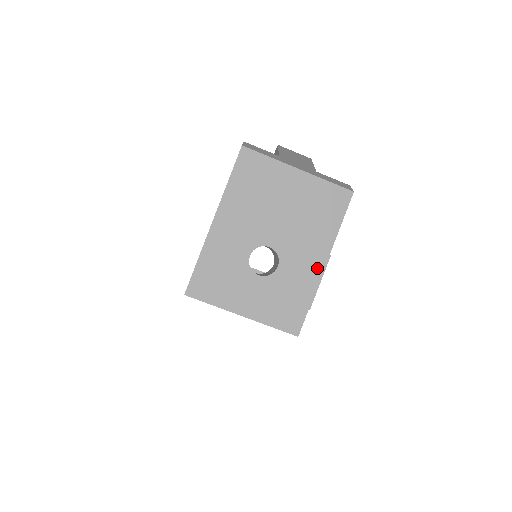
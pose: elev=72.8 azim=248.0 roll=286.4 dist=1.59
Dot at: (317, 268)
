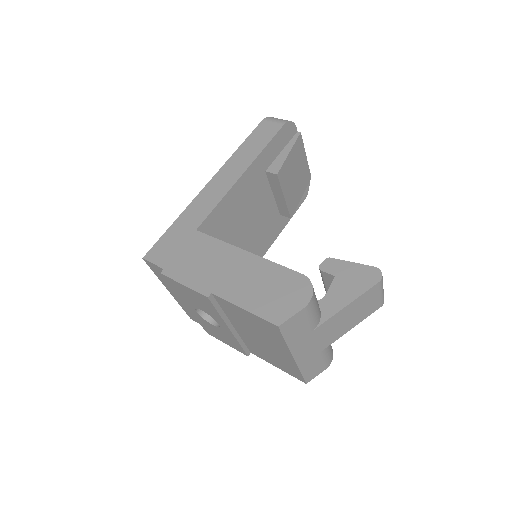
Dot at: (234, 346)
